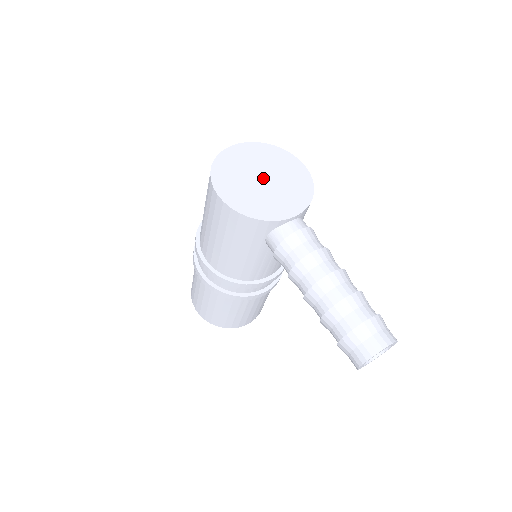
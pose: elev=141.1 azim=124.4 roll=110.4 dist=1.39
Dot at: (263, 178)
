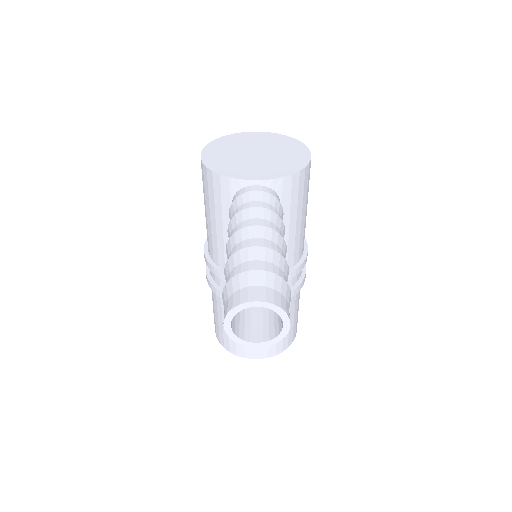
Dot at: (256, 153)
